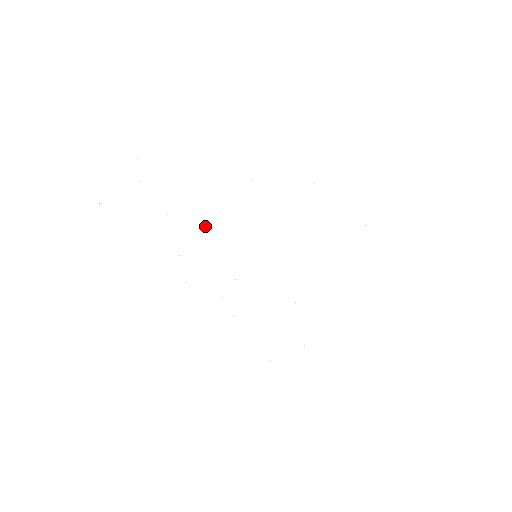
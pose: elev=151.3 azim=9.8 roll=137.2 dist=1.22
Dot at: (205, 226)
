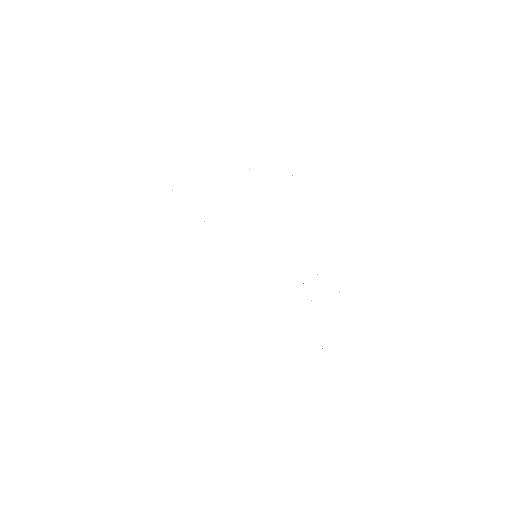
Dot at: occluded
